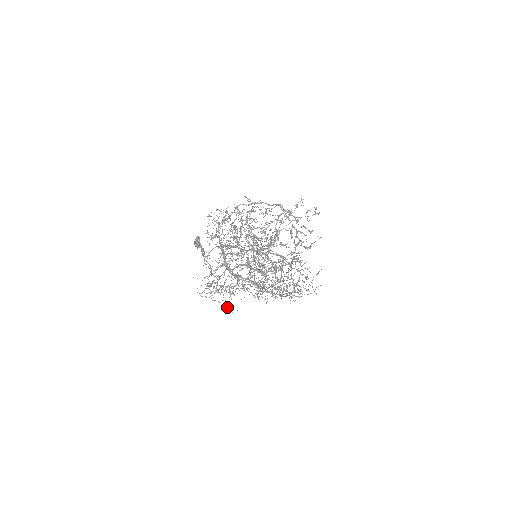
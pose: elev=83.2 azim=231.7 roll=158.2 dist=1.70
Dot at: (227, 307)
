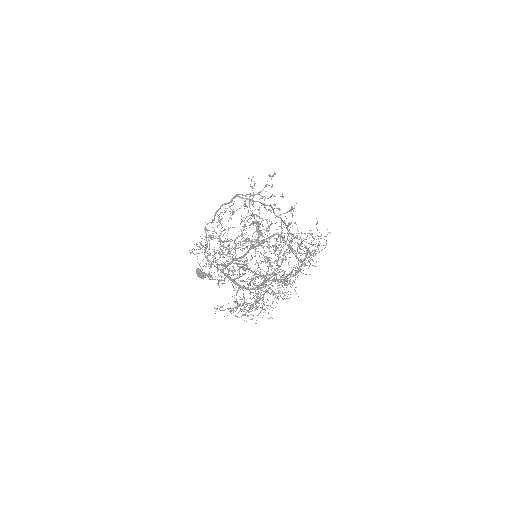
Dot at: occluded
